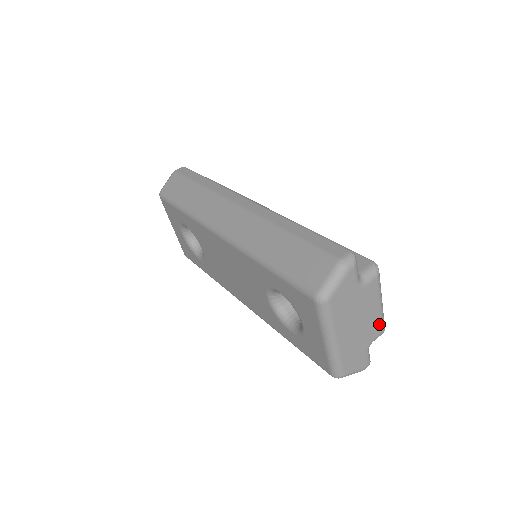
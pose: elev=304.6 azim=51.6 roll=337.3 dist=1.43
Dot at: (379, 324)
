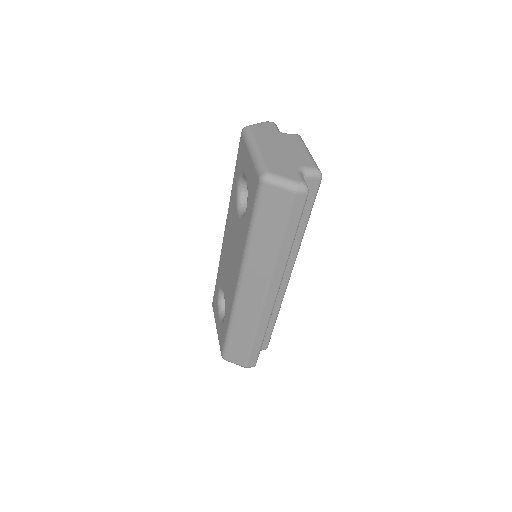
Dot at: (308, 160)
